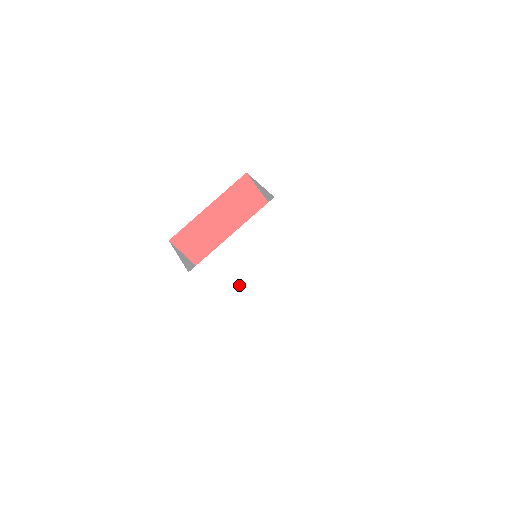
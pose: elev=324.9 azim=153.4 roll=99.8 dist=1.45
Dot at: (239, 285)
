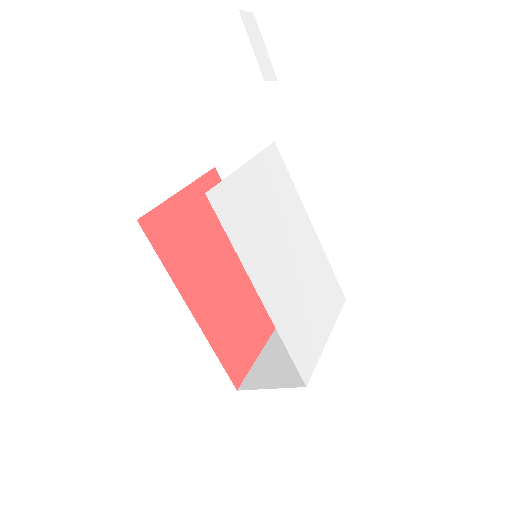
Dot at: (263, 255)
